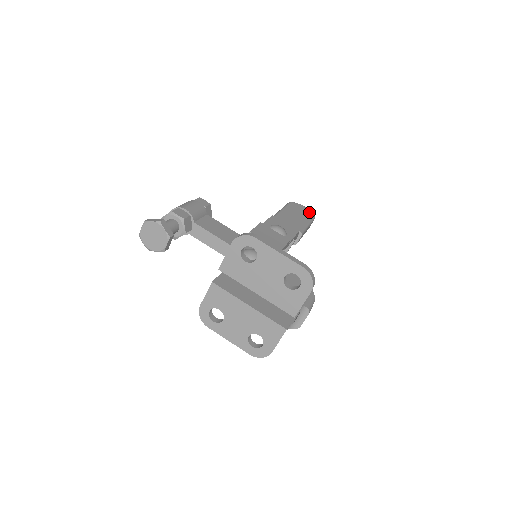
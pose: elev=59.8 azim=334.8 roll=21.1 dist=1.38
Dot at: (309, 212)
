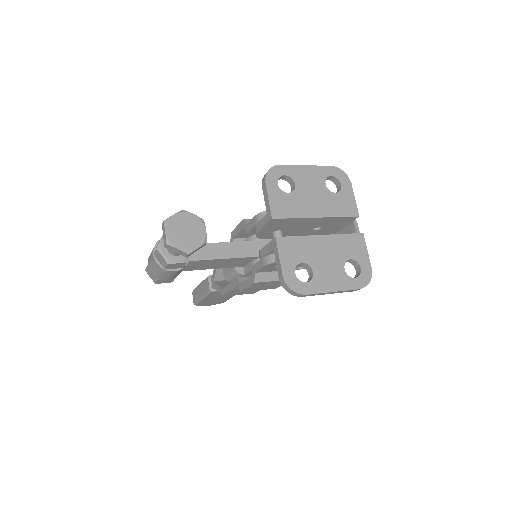
Dot at: occluded
